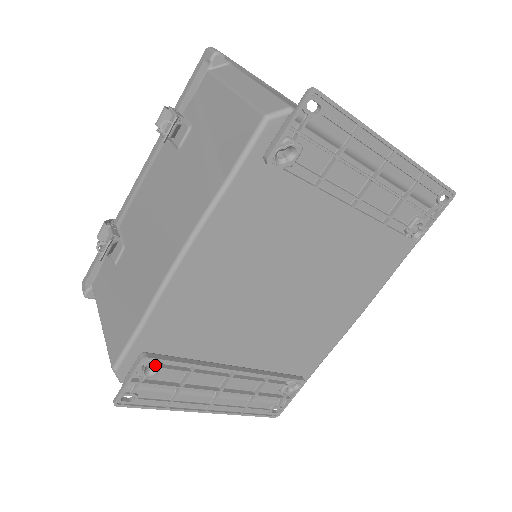
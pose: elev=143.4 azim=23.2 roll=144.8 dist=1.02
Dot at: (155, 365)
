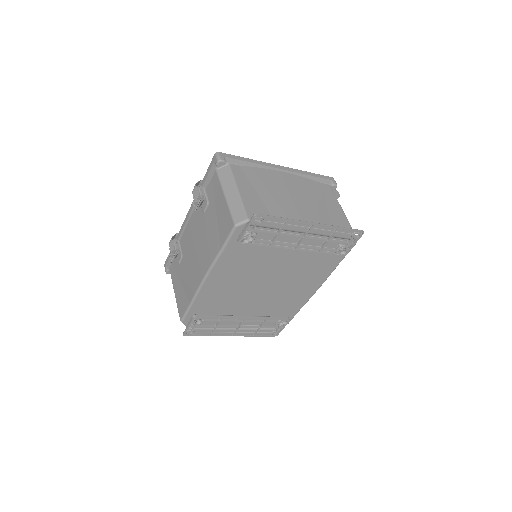
Dot at: (200, 320)
